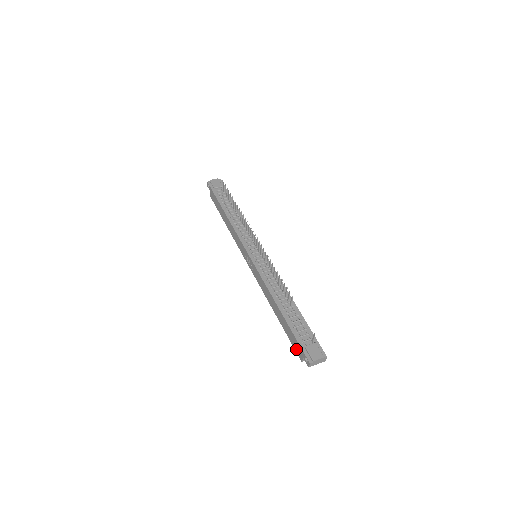
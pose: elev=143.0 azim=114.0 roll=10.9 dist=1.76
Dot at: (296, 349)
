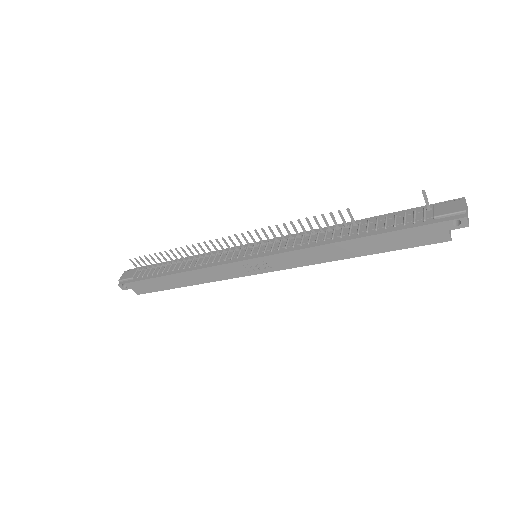
Dot at: (427, 240)
